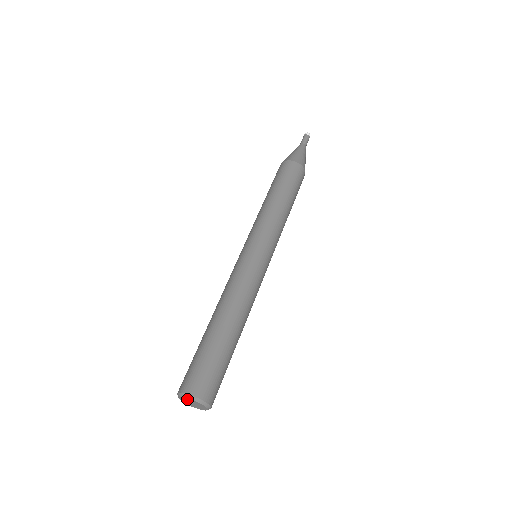
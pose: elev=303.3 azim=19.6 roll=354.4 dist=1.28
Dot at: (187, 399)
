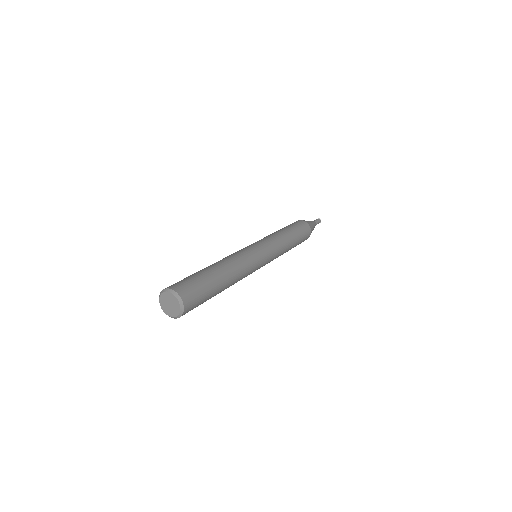
Dot at: (167, 295)
